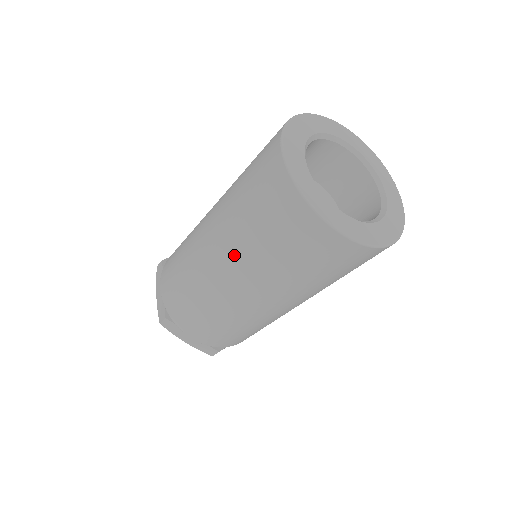
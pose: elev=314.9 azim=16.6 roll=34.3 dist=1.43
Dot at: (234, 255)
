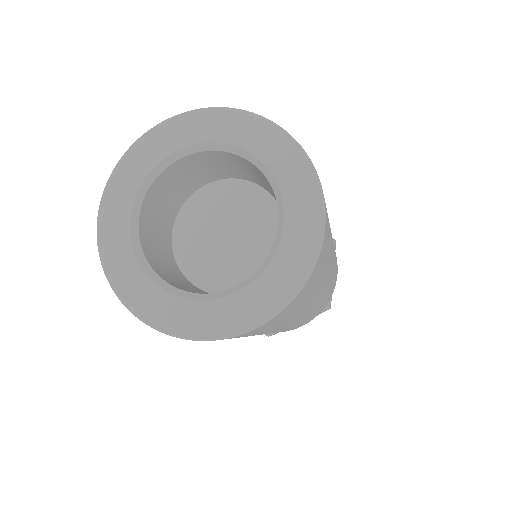
Dot at: occluded
